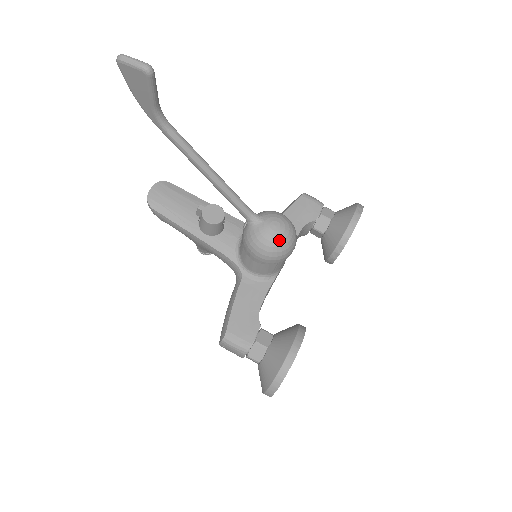
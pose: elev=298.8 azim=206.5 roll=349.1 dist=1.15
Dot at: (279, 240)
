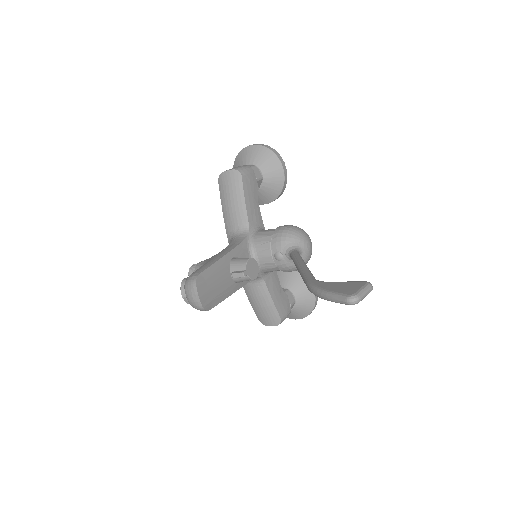
Dot at: occluded
